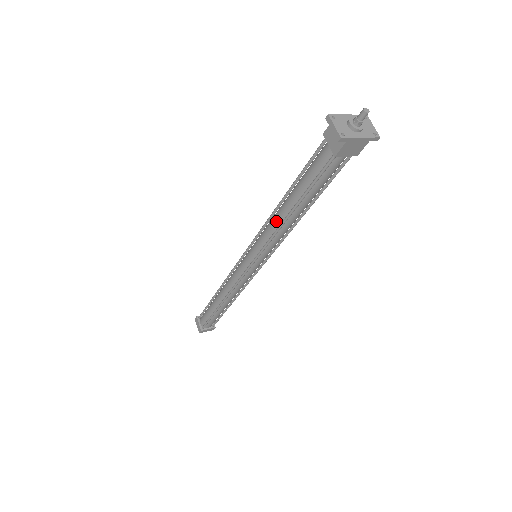
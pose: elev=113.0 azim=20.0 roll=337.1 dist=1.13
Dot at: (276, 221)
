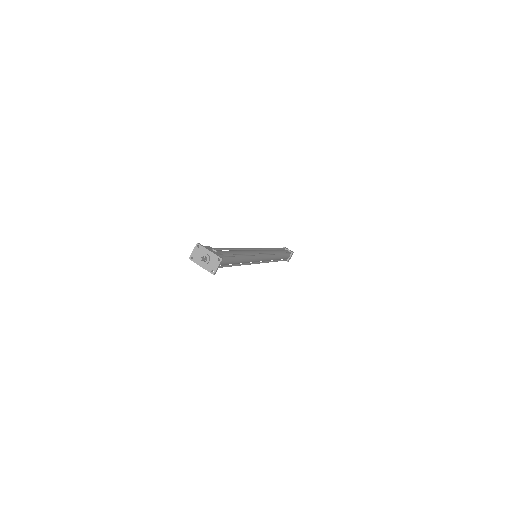
Dot at: occluded
